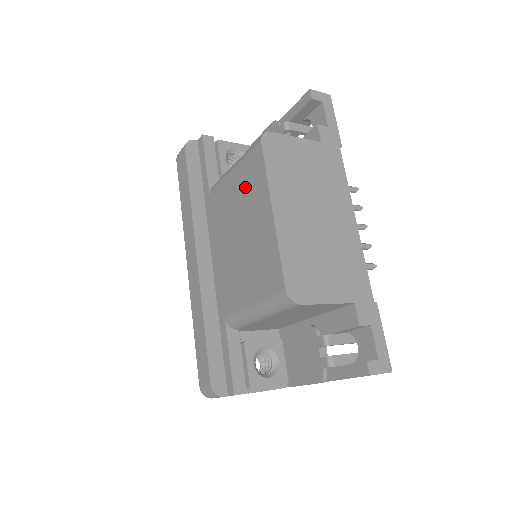
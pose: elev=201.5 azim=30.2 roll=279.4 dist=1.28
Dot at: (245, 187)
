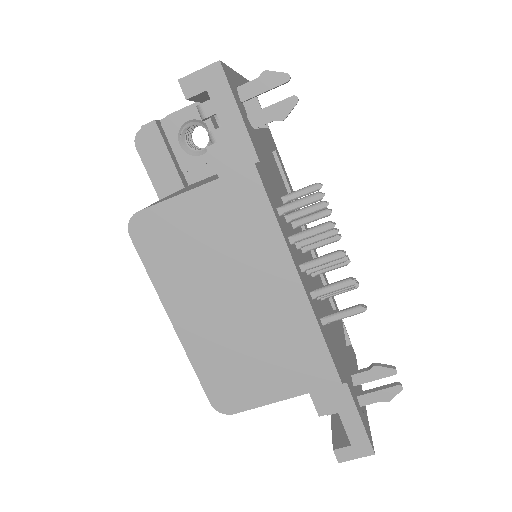
Dot at: occluded
